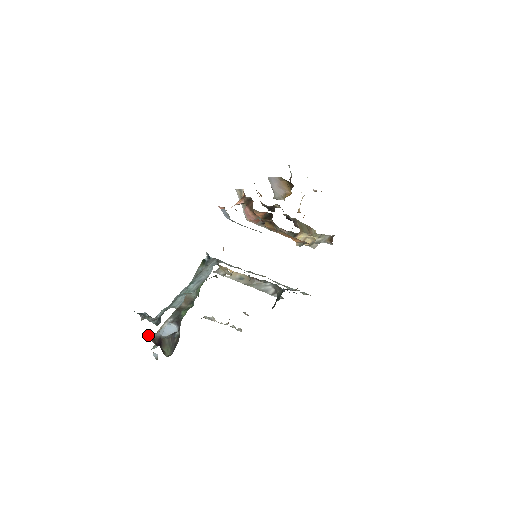
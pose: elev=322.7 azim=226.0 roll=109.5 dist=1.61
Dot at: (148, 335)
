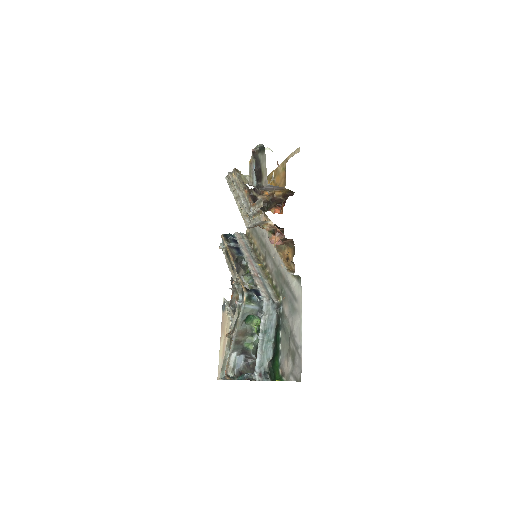
Dot at: (233, 378)
